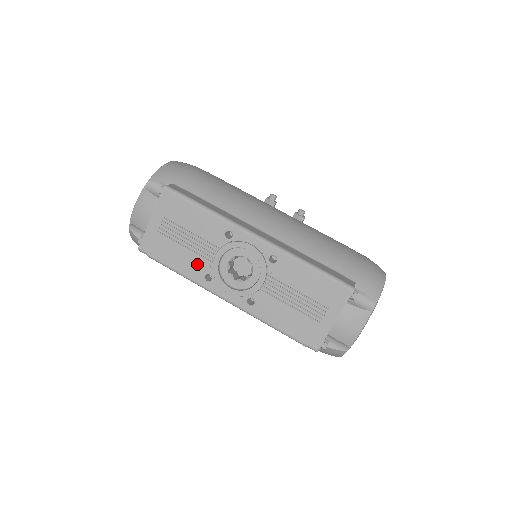
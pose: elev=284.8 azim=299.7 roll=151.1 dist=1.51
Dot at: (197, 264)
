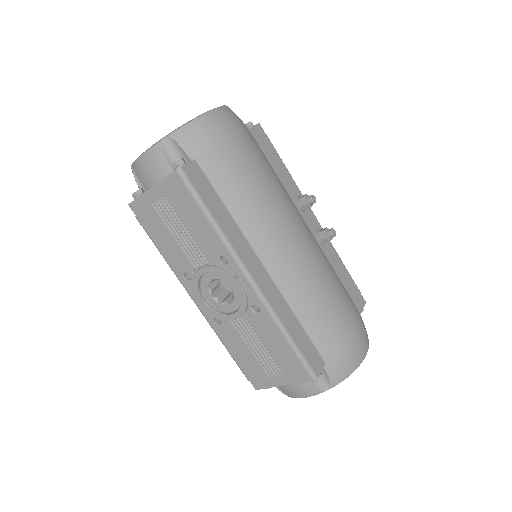
Dot at: (181, 260)
